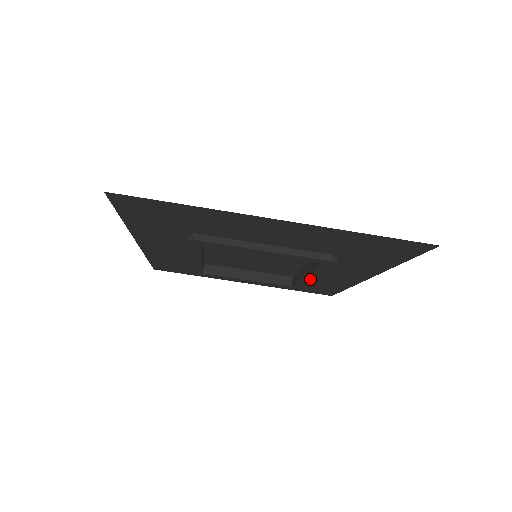
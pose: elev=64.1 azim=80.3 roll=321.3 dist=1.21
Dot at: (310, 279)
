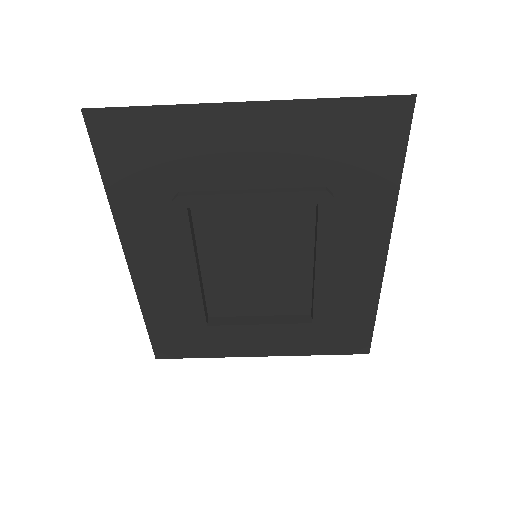
Dot at: (323, 277)
